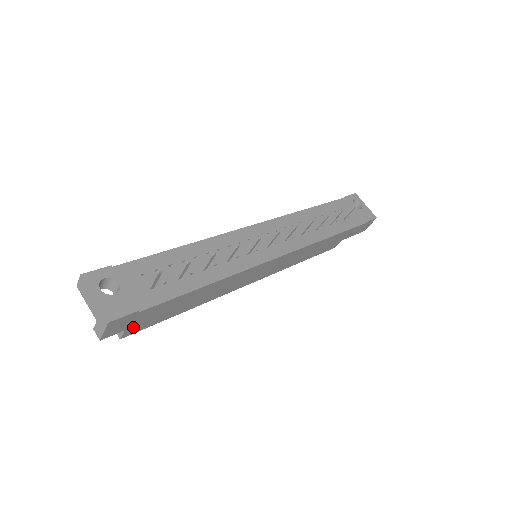
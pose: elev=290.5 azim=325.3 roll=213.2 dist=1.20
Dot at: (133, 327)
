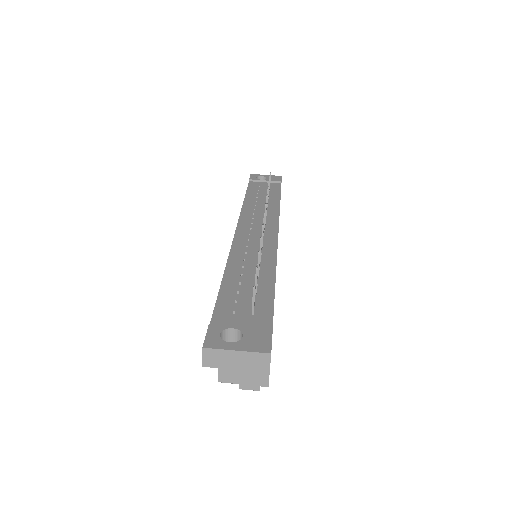
Dot at: occluded
